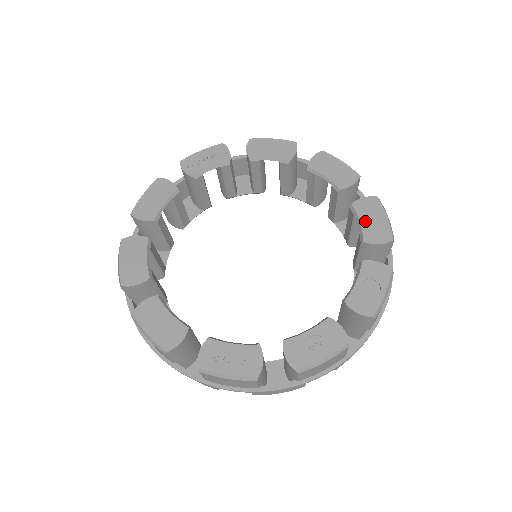
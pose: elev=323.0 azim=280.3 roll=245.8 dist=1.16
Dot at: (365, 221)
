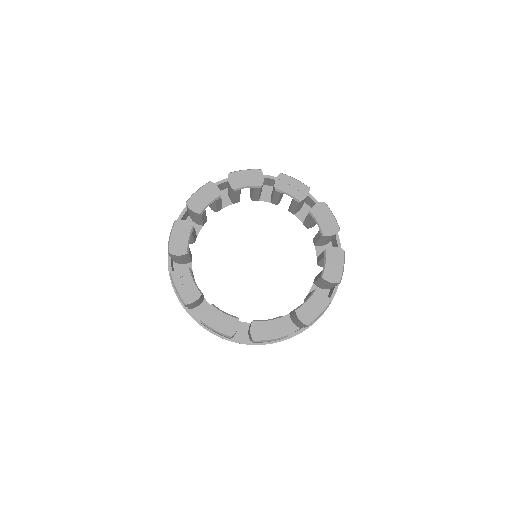
Dot at: (309, 303)
